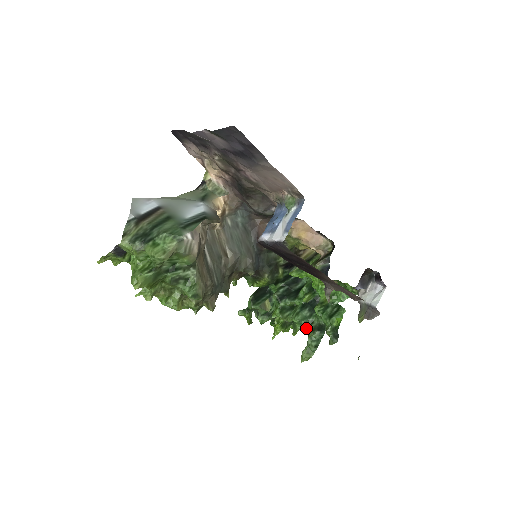
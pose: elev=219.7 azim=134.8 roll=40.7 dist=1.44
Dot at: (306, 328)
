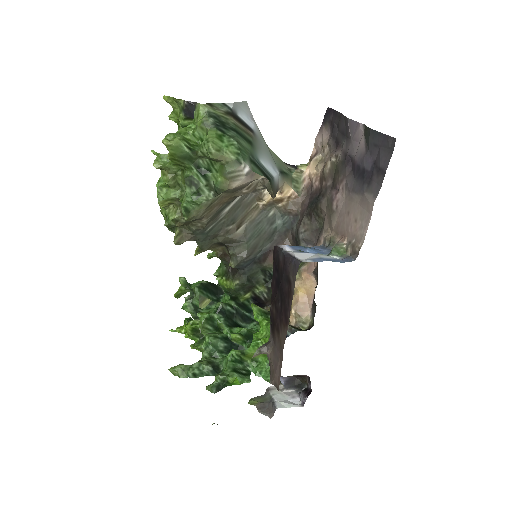
Dot at: (206, 354)
